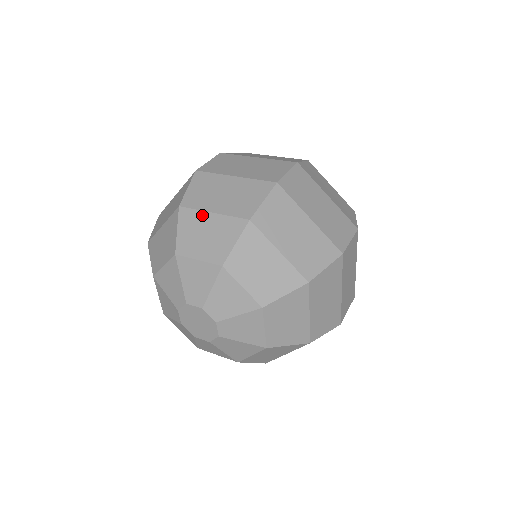
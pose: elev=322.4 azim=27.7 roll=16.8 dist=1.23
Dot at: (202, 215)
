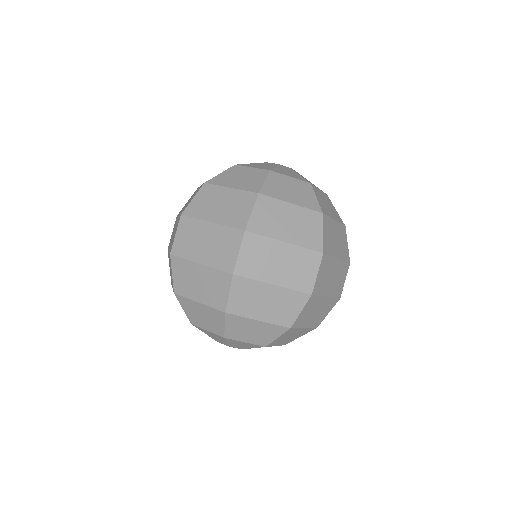
Dot at: (193, 303)
